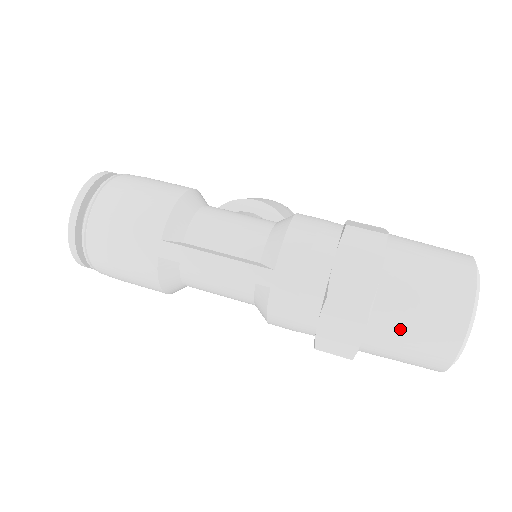
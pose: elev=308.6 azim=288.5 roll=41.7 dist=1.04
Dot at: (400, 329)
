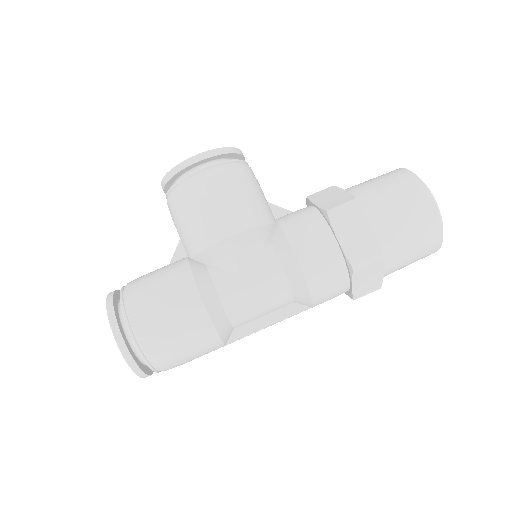
Dot at: occluded
